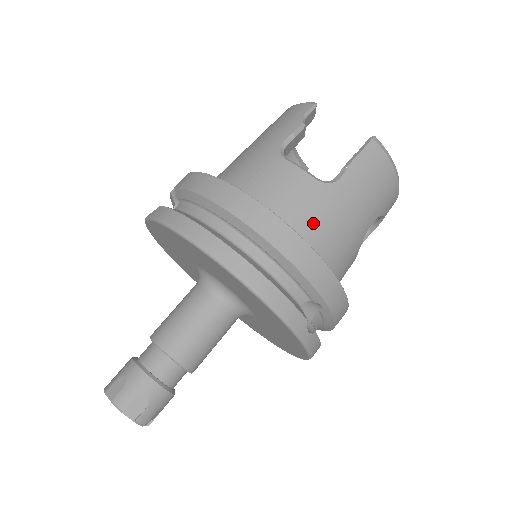
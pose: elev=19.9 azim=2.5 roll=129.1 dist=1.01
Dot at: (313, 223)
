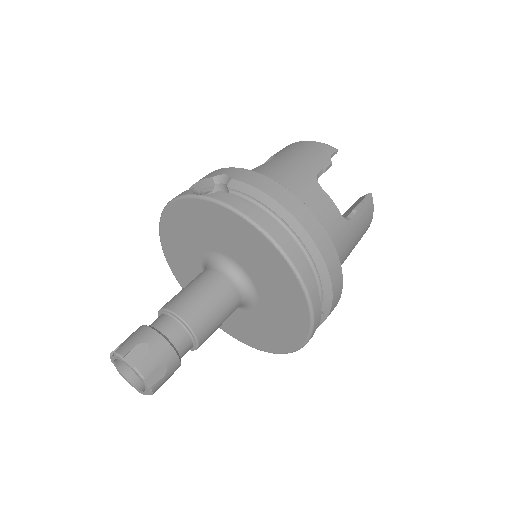
Dot at: occluded
